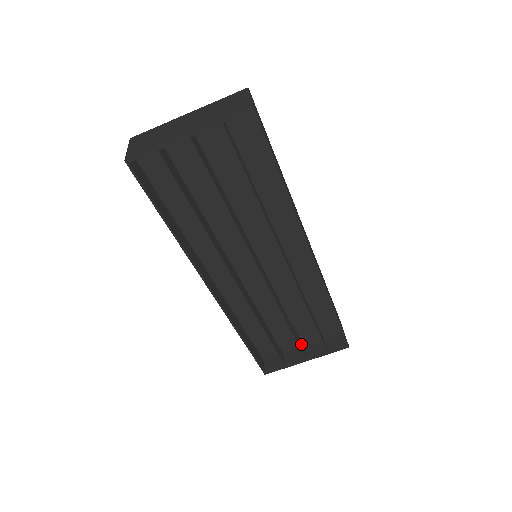
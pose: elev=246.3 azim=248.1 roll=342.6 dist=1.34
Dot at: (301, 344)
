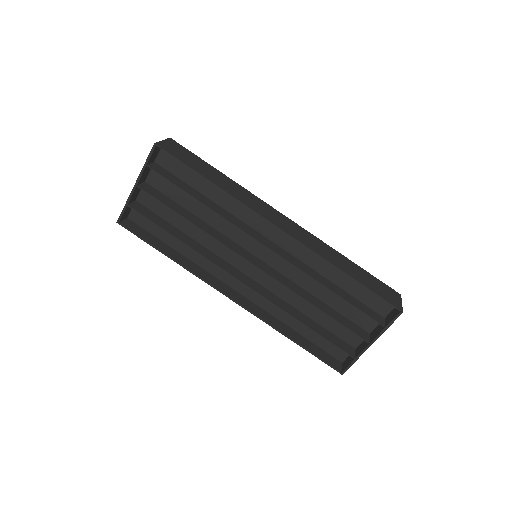
Dot at: (361, 330)
